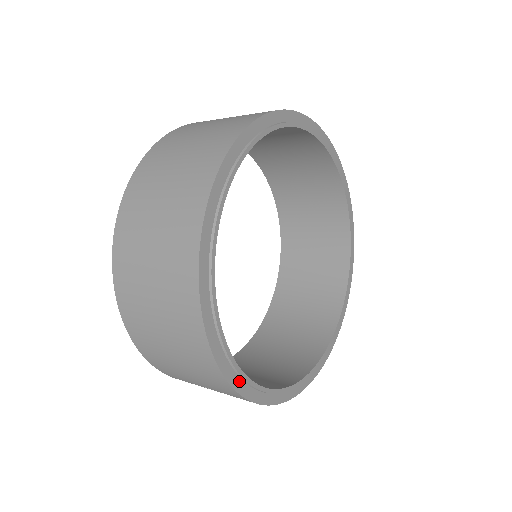
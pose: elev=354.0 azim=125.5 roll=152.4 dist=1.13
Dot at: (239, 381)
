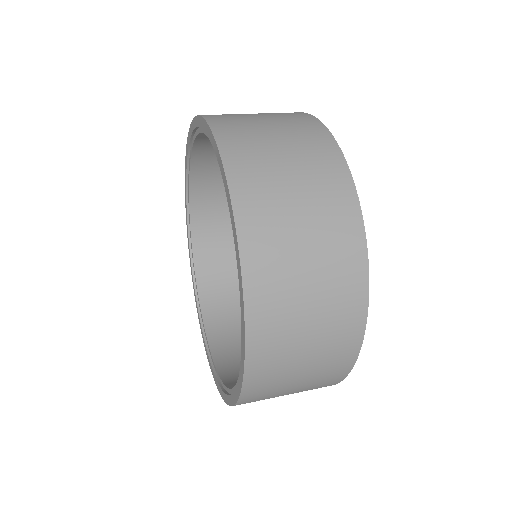
Dot at: occluded
